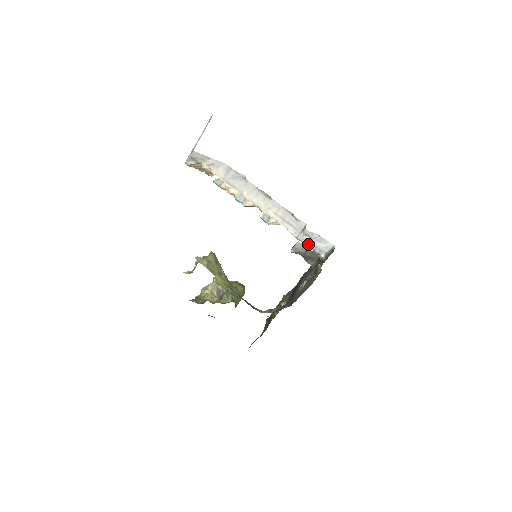
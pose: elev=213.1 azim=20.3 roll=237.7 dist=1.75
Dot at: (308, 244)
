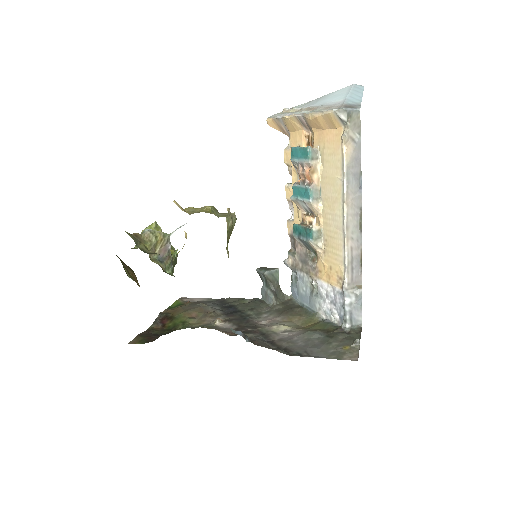
Dot at: (348, 304)
